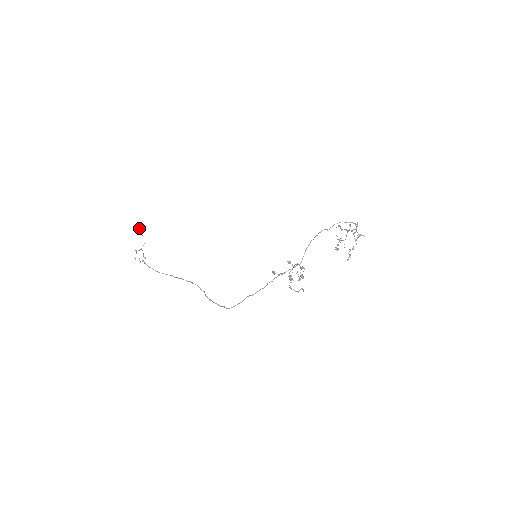
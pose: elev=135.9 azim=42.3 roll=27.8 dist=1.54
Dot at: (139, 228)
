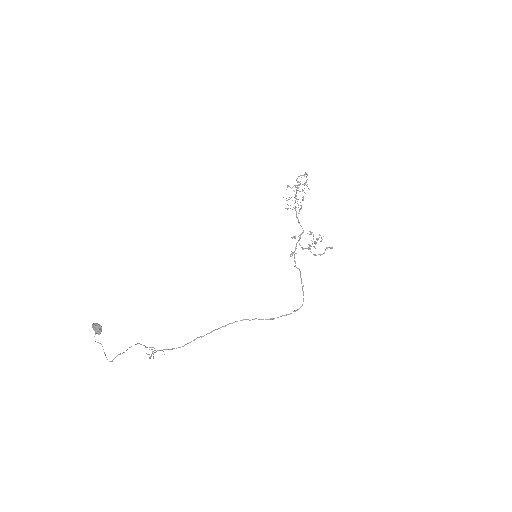
Dot at: (100, 329)
